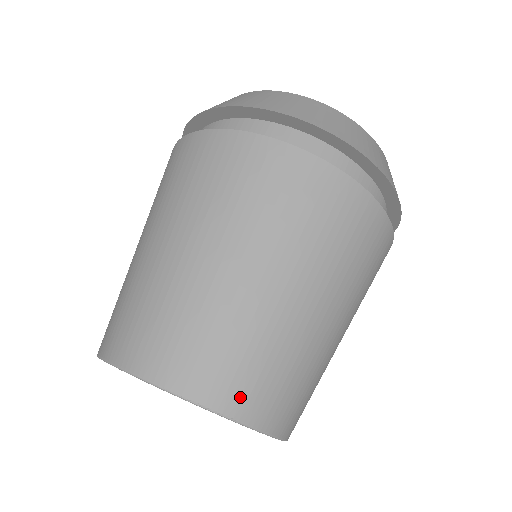
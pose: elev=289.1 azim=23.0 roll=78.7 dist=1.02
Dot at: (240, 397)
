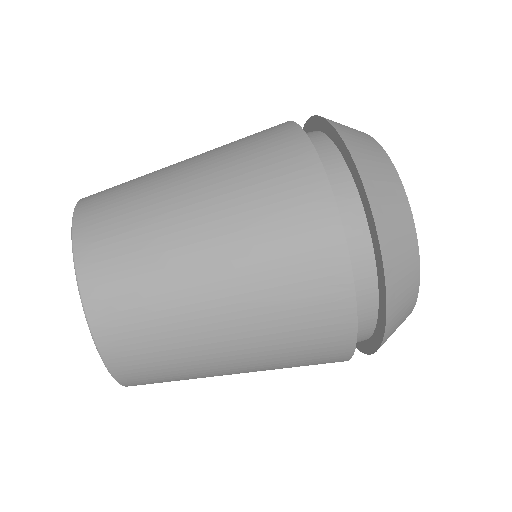
Dot at: (137, 380)
